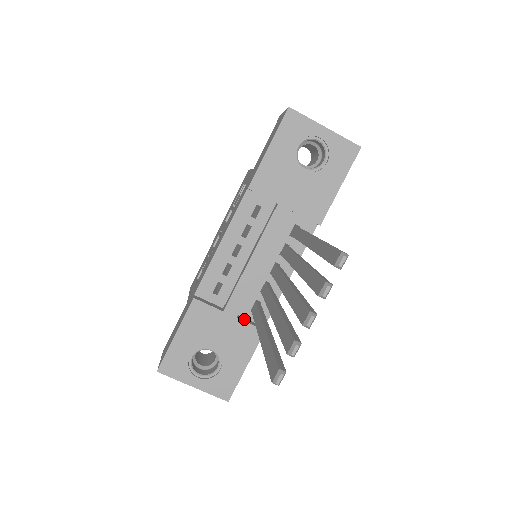
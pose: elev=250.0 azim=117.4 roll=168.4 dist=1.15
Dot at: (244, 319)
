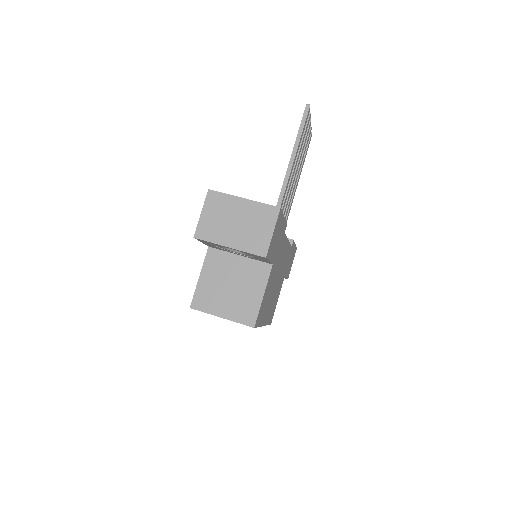
Dot at: occluded
